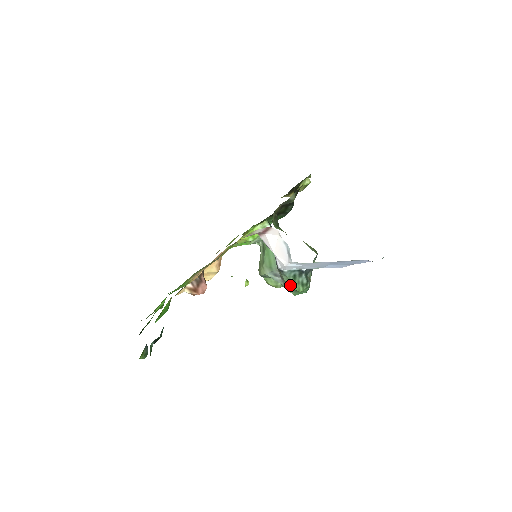
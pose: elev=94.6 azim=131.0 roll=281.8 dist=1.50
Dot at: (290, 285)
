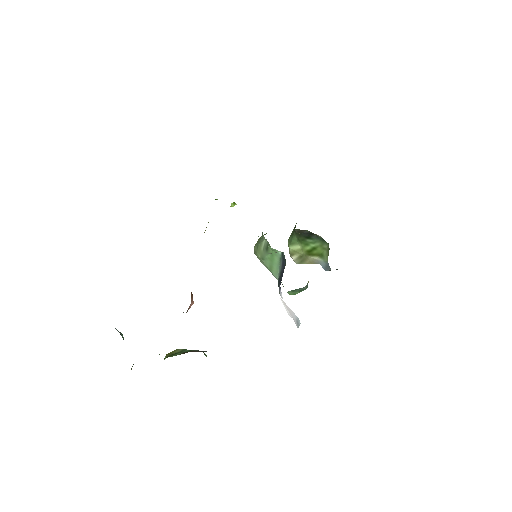
Dot at: occluded
